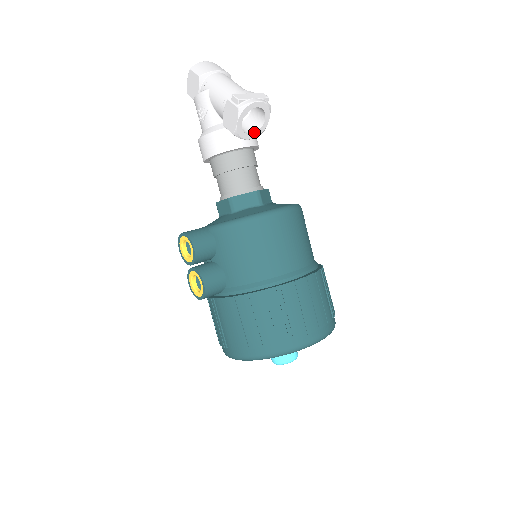
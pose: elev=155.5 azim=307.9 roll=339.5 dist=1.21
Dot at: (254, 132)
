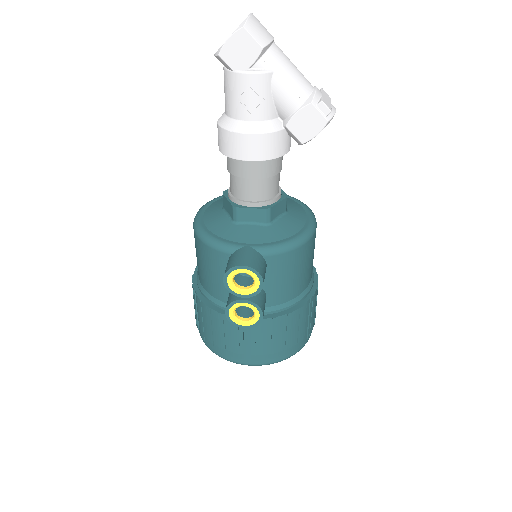
Dot at: occluded
